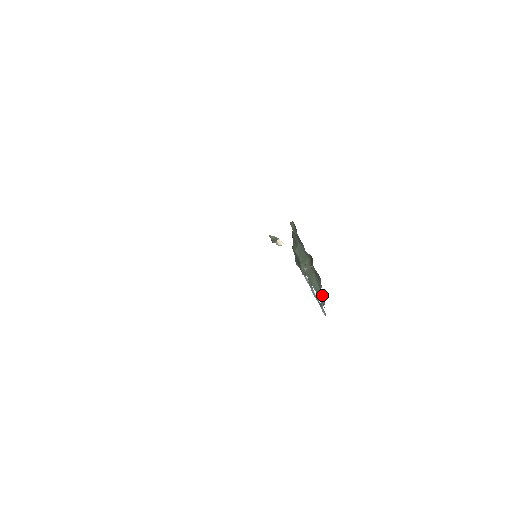
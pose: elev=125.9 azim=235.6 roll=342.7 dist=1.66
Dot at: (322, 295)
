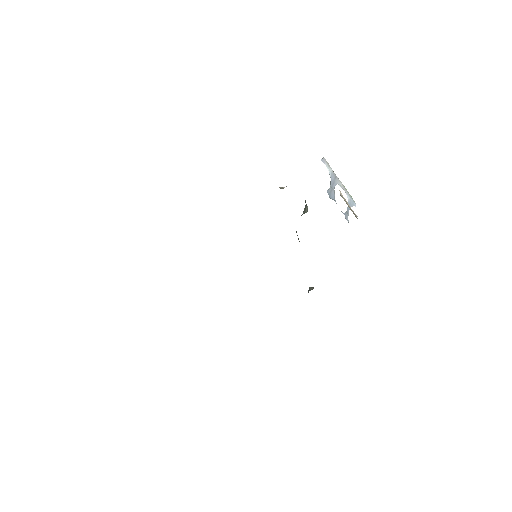
Dot at: occluded
